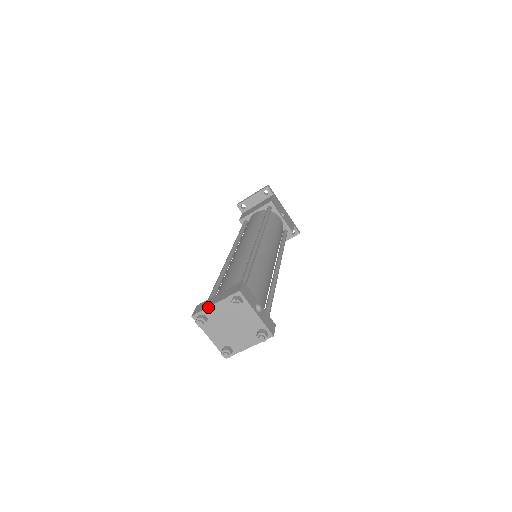
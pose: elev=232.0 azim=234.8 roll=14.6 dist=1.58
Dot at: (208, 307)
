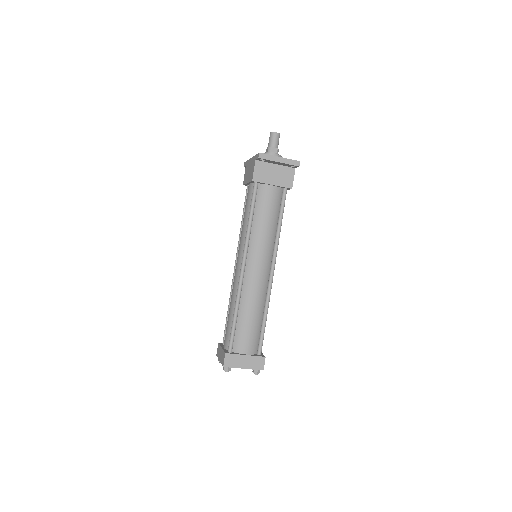
Dot at: occluded
